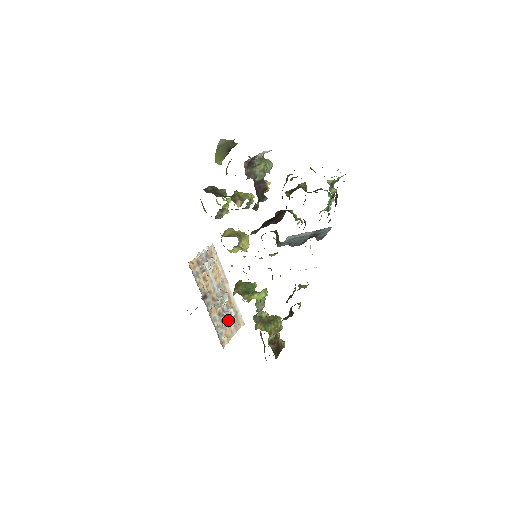
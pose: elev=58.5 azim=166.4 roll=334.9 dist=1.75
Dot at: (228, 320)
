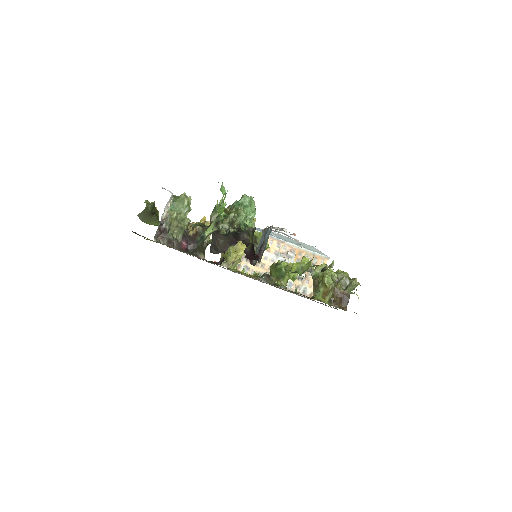
Dot at: (306, 272)
